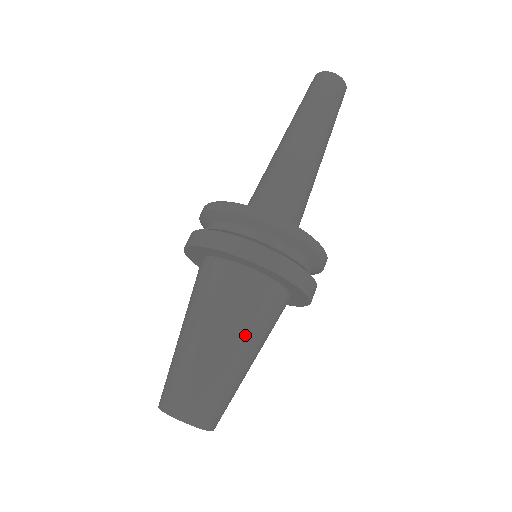
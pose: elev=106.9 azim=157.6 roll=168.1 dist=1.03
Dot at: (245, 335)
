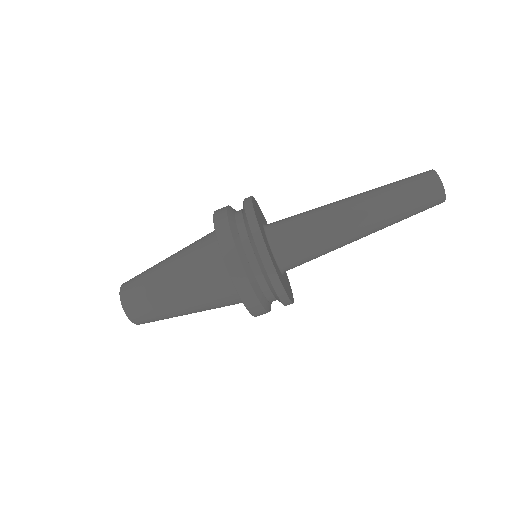
Dot at: occluded
